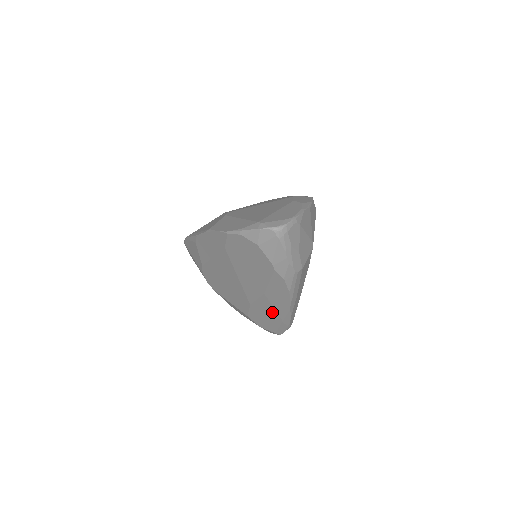
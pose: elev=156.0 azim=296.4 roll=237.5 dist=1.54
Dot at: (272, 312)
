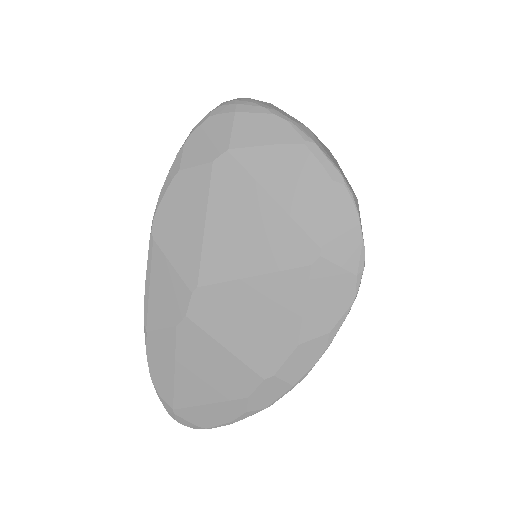
Dot at: occluded
